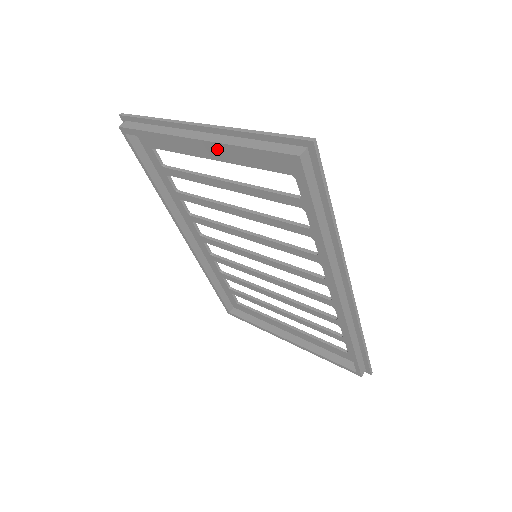
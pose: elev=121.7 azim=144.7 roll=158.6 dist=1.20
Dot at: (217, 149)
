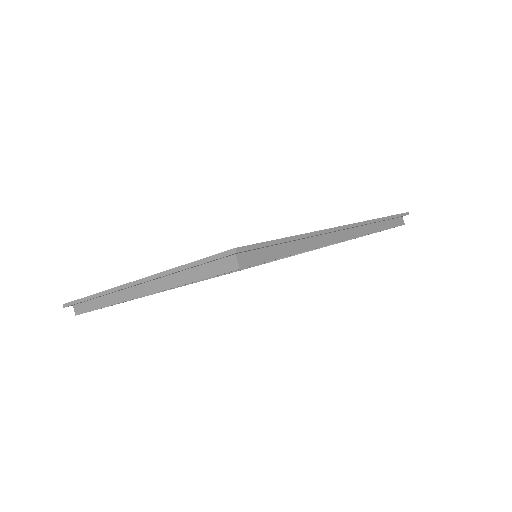
Dot at: occluded
